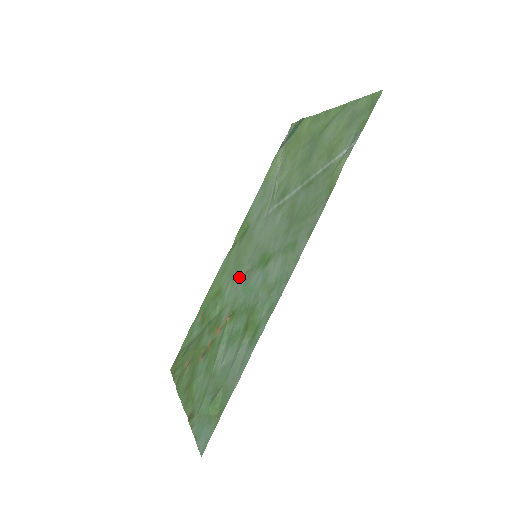
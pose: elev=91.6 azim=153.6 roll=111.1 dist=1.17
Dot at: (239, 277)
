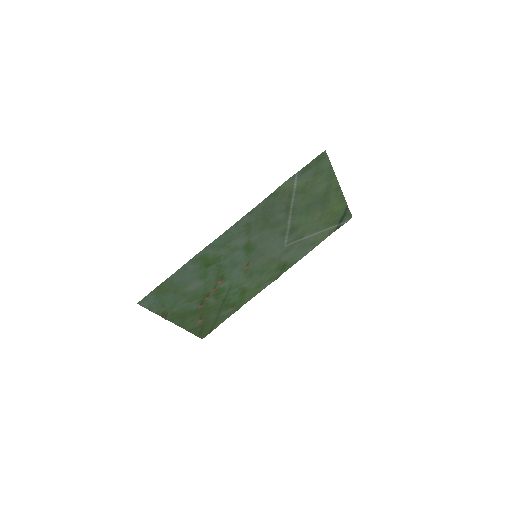
Dot at: (246, 271)
